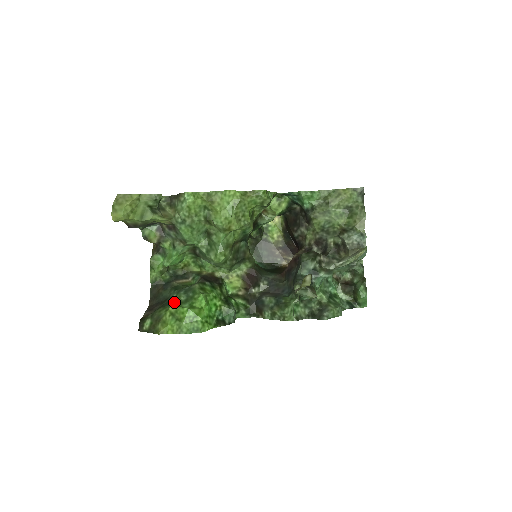
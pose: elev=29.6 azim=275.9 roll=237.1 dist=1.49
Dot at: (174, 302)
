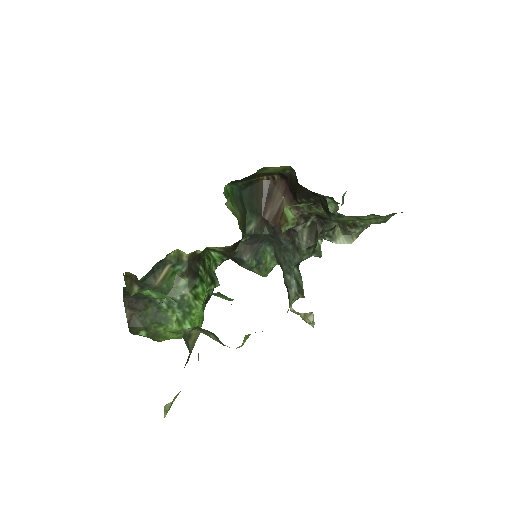
Dot at: (175, 328)
